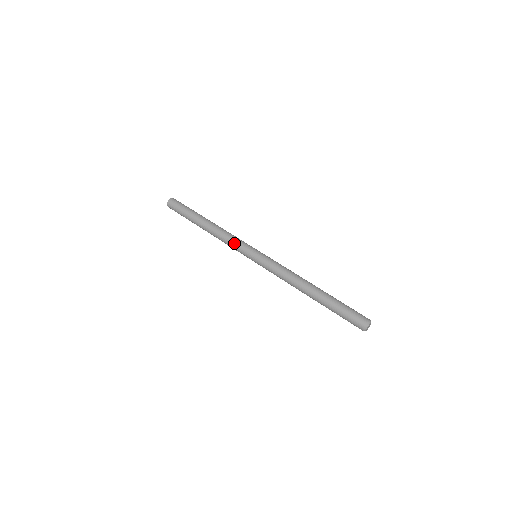
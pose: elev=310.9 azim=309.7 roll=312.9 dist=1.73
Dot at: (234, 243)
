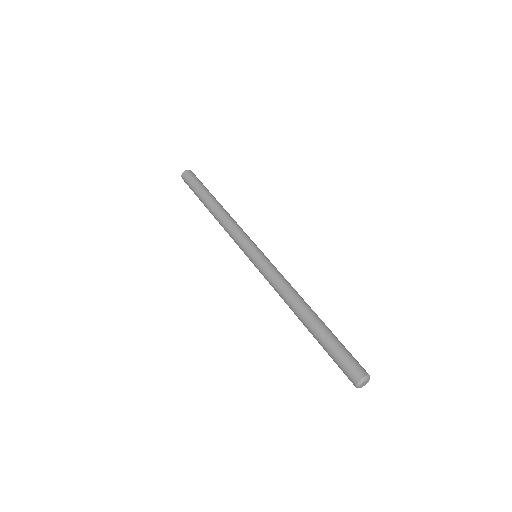
Dot at: (237, 233)
